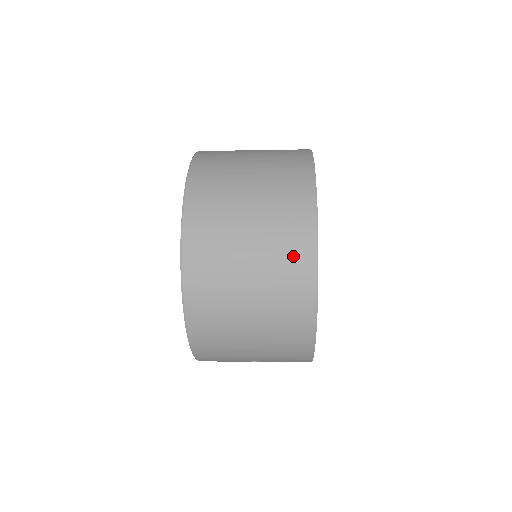
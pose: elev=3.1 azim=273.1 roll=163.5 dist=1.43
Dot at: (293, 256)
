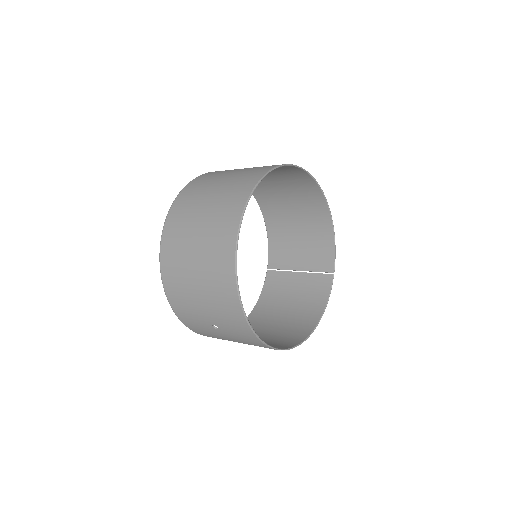
Dot at: (228, 213)
